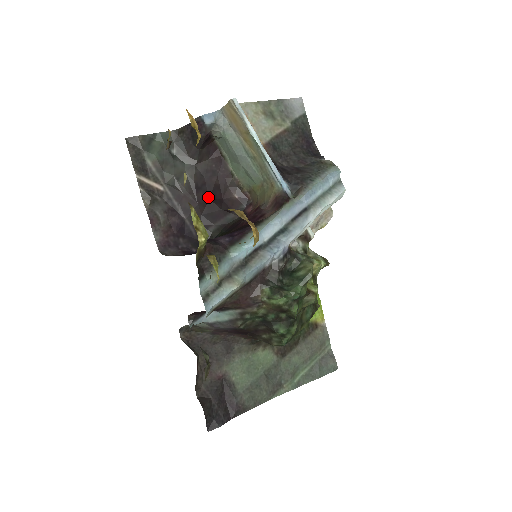
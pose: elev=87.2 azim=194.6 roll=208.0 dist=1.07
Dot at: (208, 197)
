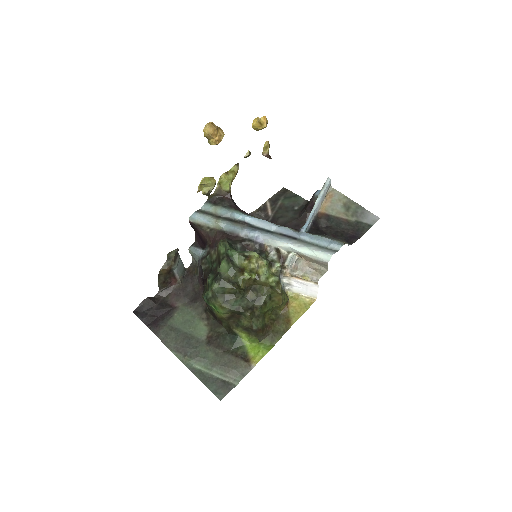
Dot at: occluded
